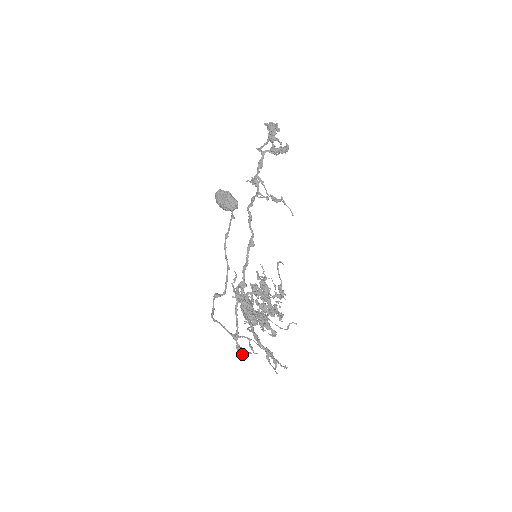
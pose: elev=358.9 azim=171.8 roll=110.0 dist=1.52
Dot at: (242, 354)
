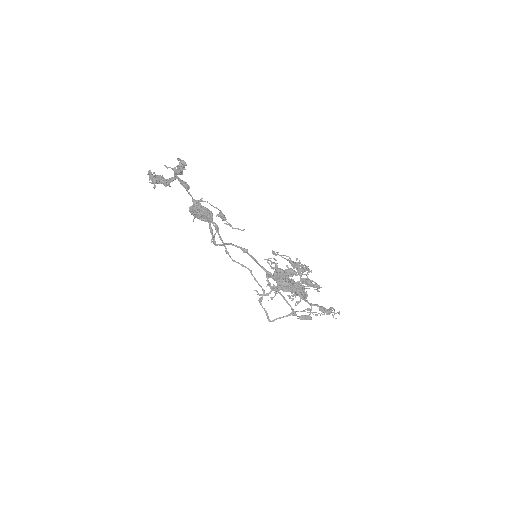
Dot at: occluded
